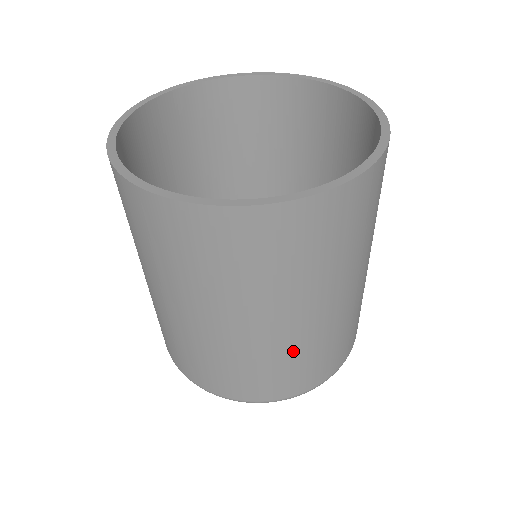
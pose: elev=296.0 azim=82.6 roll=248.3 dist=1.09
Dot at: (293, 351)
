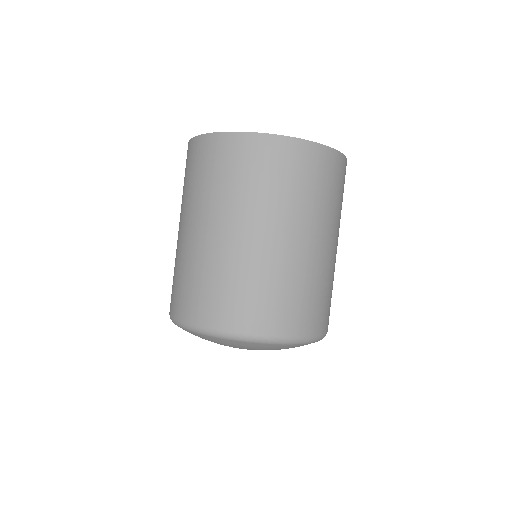
Dot at: (203, 264)
